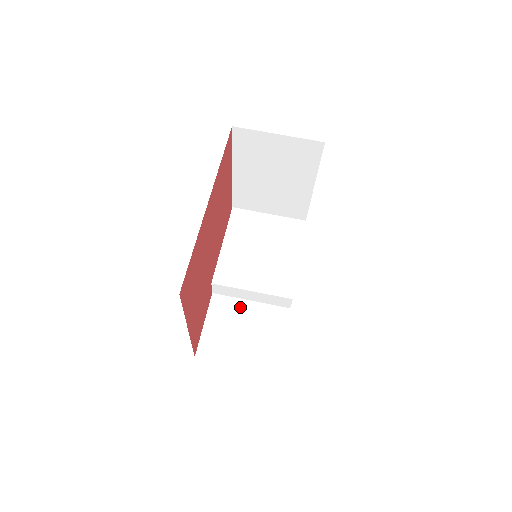
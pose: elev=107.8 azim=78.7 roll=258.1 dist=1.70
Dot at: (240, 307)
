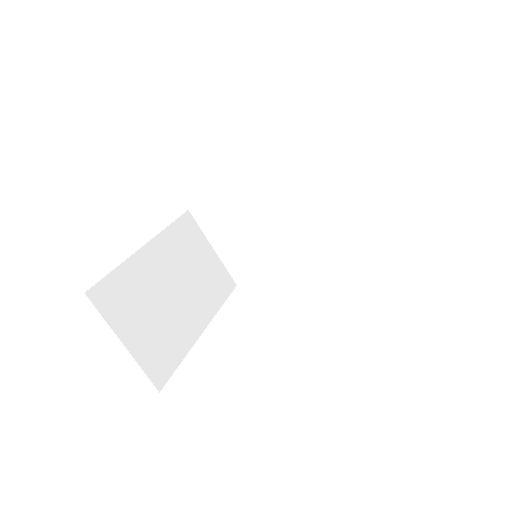
Dot at: occluded
